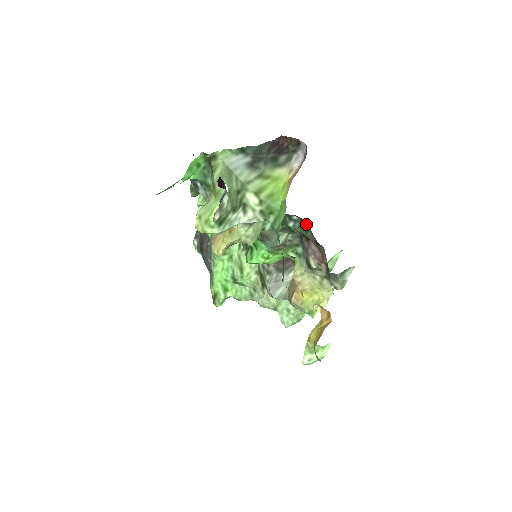
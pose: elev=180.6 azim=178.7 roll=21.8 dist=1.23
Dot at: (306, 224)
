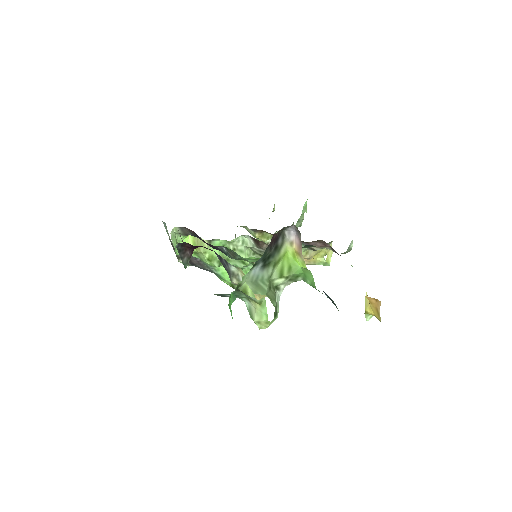
Dot at: (308, 245)
